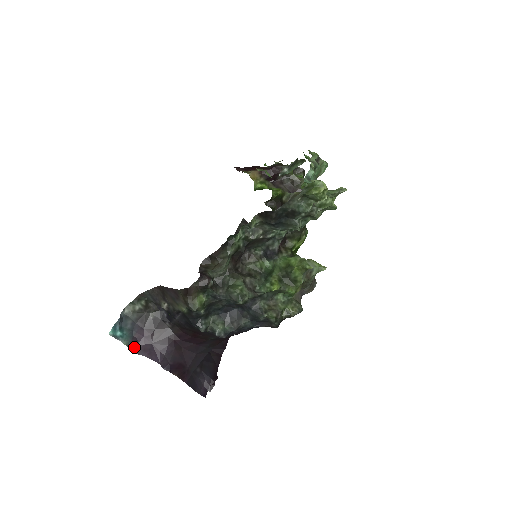
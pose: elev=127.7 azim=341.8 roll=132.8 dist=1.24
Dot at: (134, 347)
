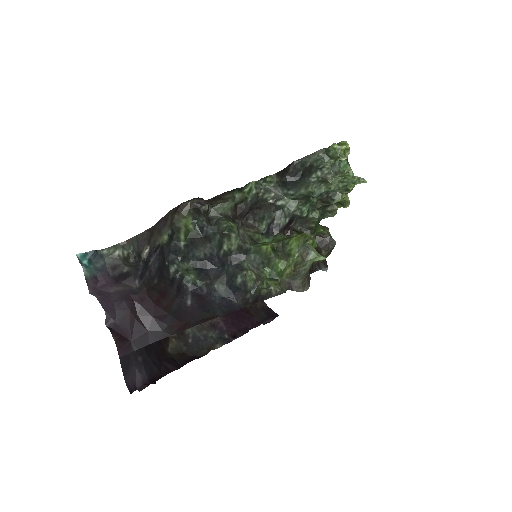
Dot at: (91, 285)
